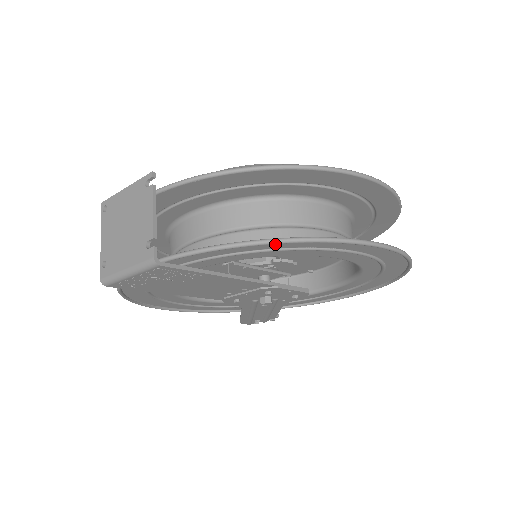
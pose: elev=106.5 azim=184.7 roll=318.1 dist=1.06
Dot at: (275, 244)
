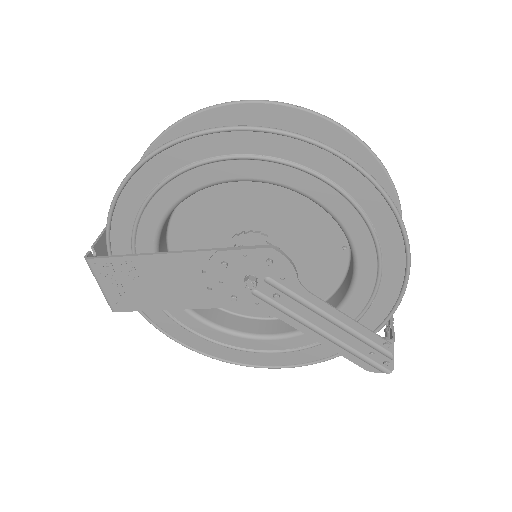
Dot at: (132, 197)
